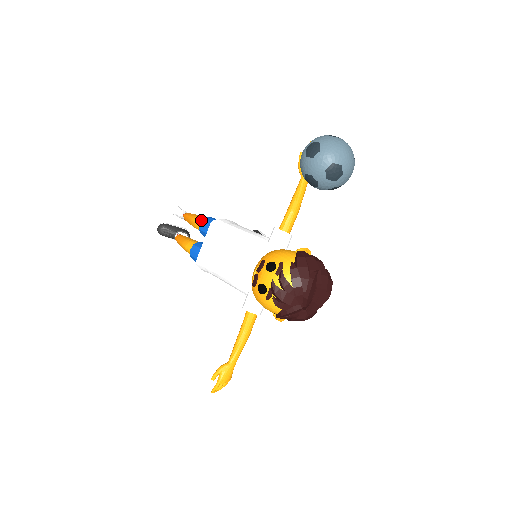
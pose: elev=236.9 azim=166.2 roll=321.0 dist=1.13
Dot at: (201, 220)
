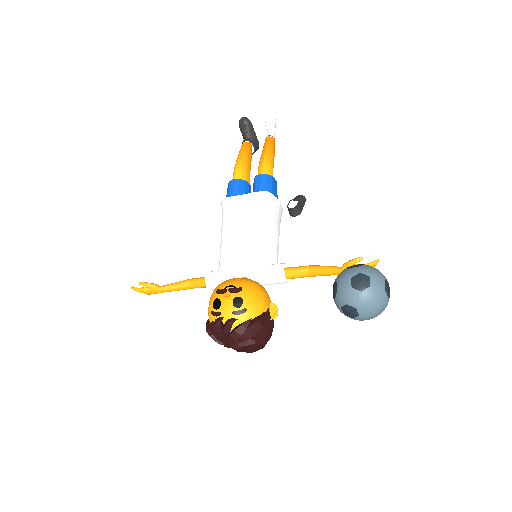
Dot at: (266, 170)
